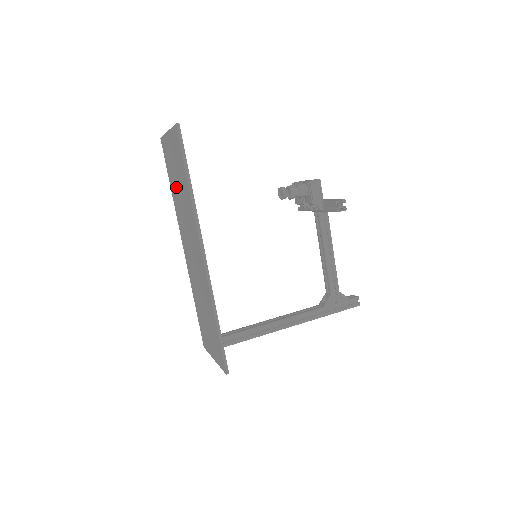
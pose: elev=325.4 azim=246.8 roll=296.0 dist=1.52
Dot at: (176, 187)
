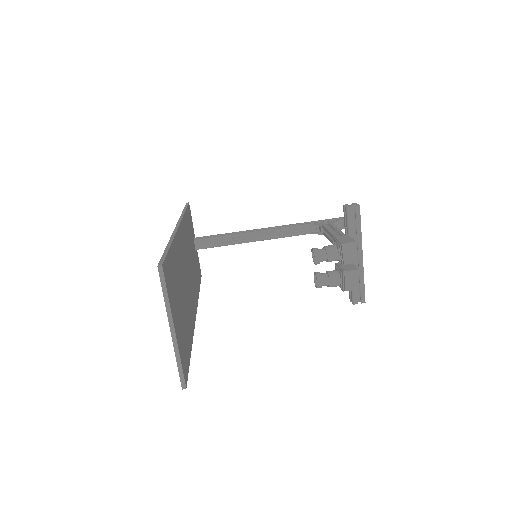
Dot at: occluded
